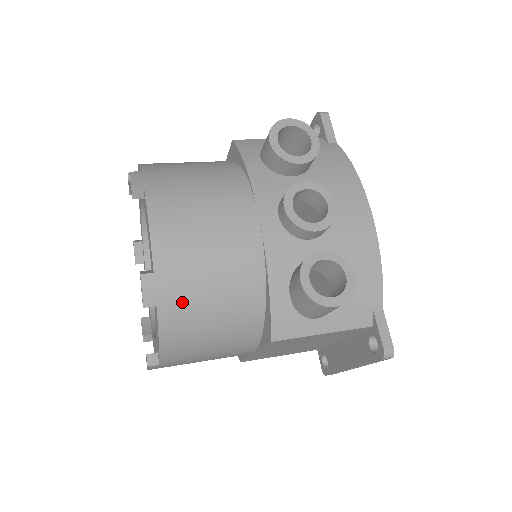
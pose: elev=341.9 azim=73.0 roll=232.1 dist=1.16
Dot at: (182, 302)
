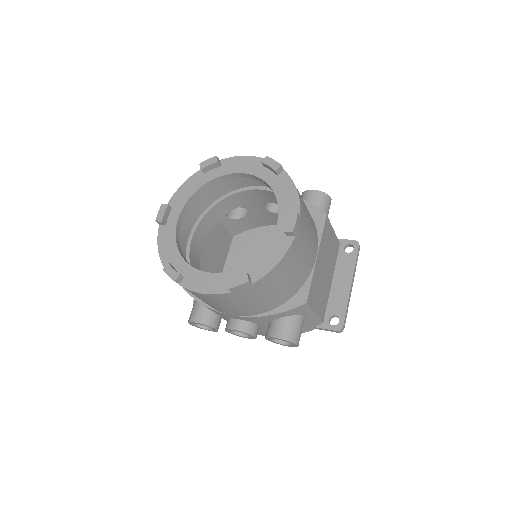
Dot at: occluded
